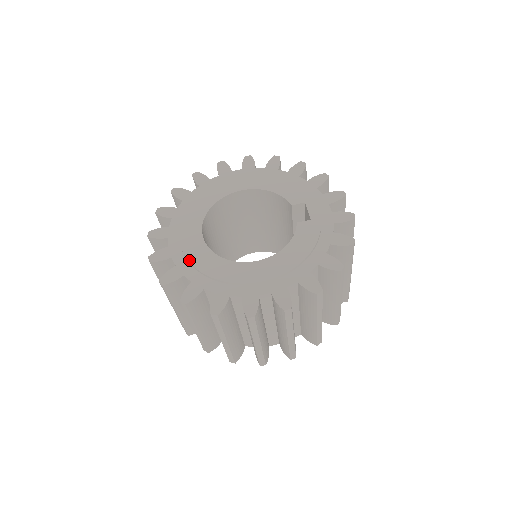
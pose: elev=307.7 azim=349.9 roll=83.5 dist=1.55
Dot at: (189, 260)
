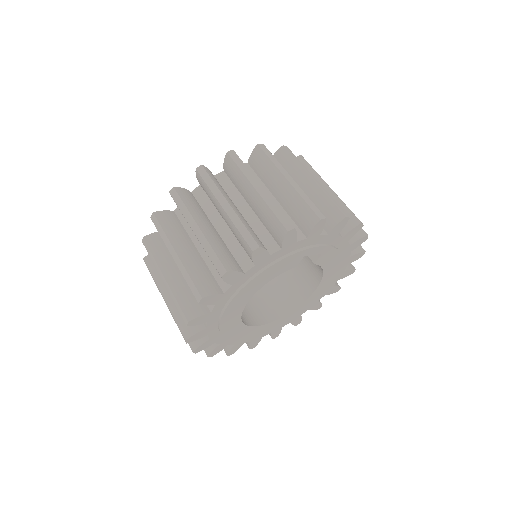
Dot at: occluded
